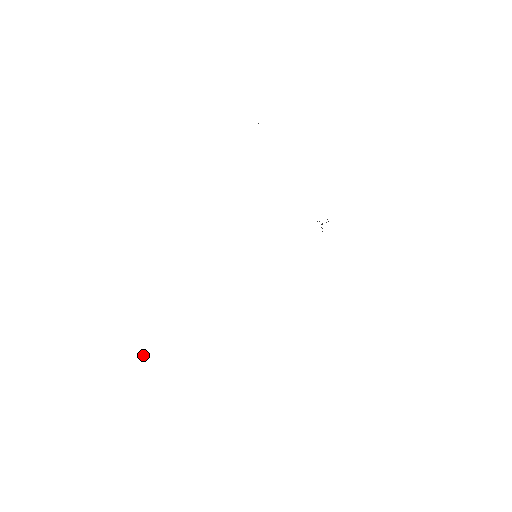
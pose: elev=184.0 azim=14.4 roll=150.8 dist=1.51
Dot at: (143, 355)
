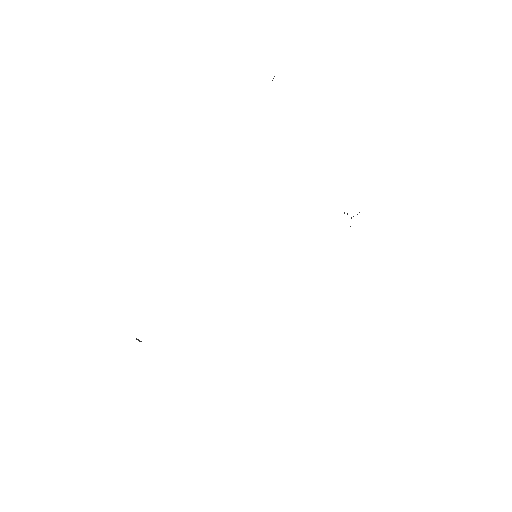
Dot at: (140, 341)
